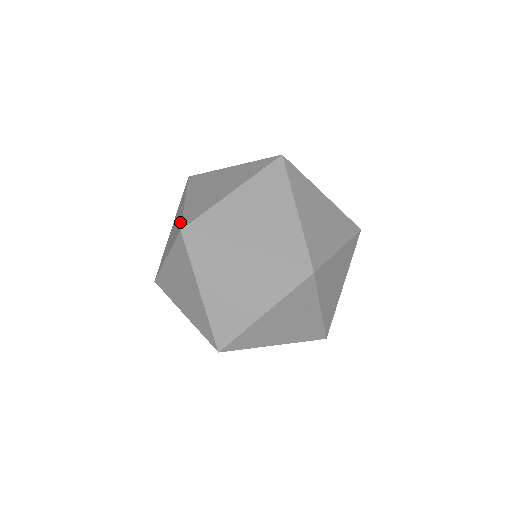
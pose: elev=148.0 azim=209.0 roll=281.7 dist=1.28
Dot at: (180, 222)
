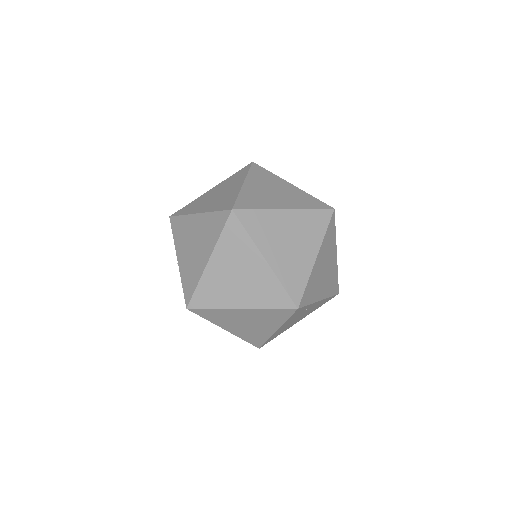
Dot at: (183, 291)
